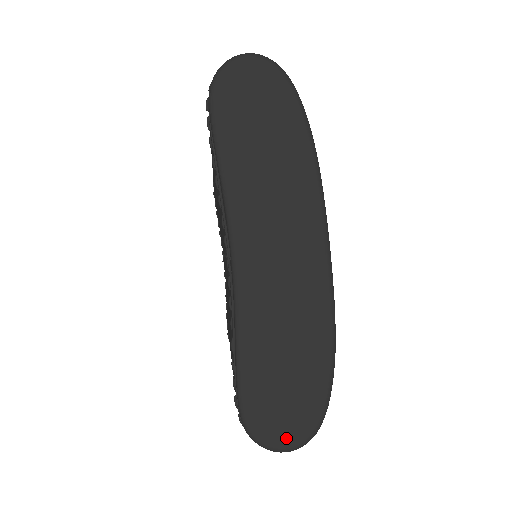
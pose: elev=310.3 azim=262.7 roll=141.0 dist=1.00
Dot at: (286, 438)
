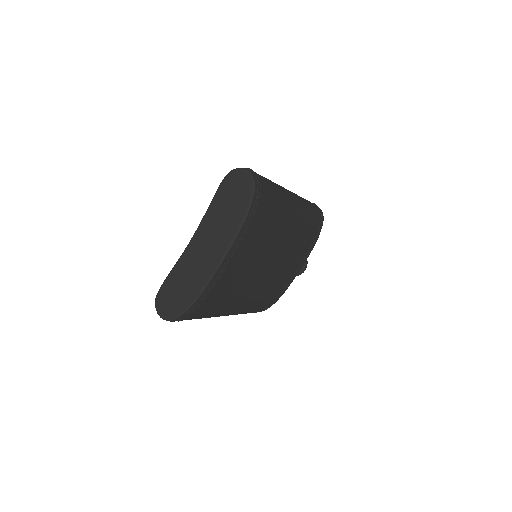
Dot at: (163, 312)
